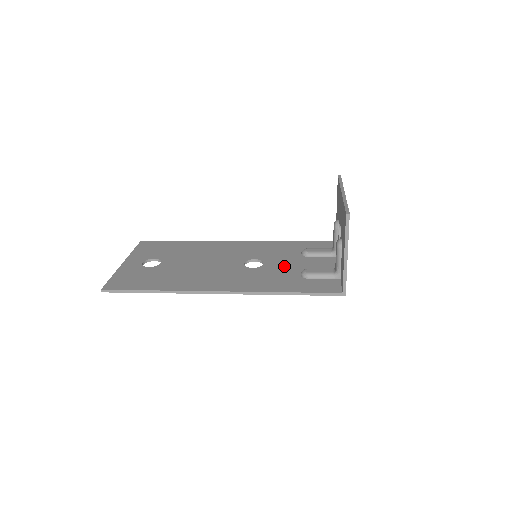
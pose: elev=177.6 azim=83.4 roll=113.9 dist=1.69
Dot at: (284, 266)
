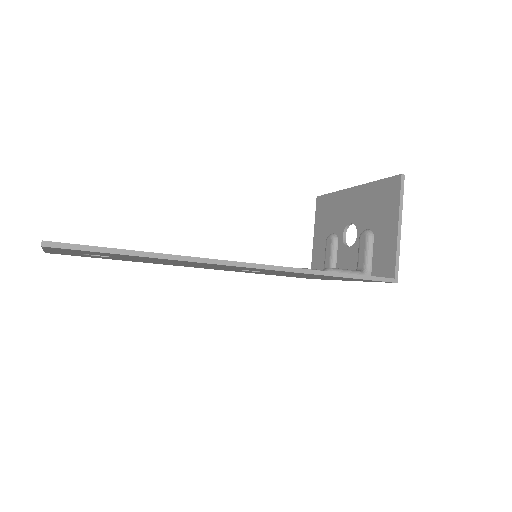
Dot at: occluded
